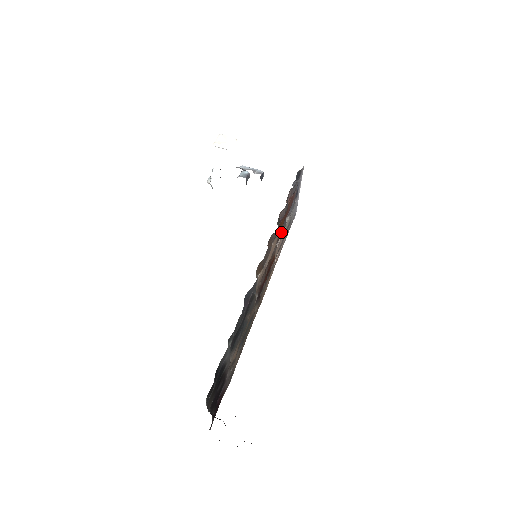
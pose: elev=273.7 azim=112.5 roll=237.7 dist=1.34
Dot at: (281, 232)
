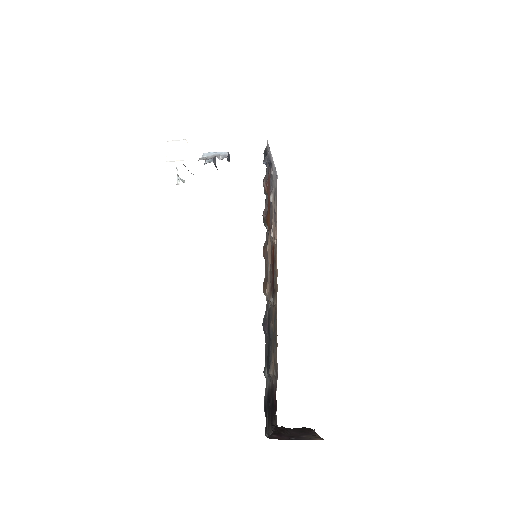
Dot at: (270, 219)
